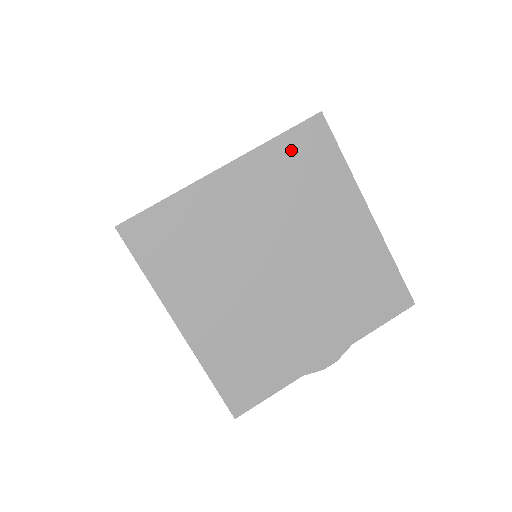
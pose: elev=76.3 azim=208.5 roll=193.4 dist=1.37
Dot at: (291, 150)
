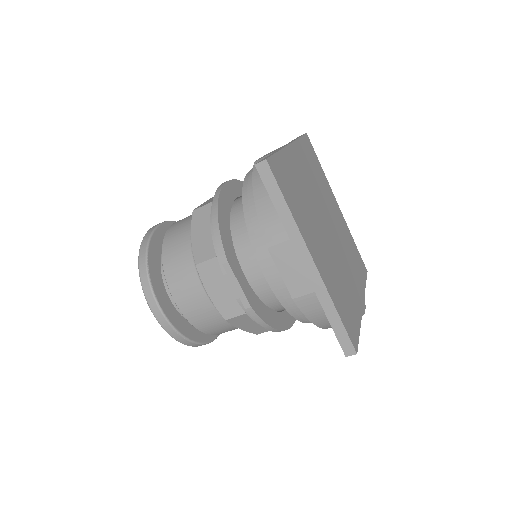
Dot at: (306, 149)
